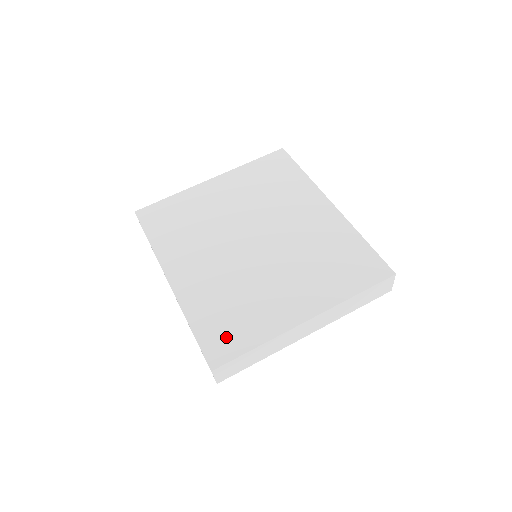
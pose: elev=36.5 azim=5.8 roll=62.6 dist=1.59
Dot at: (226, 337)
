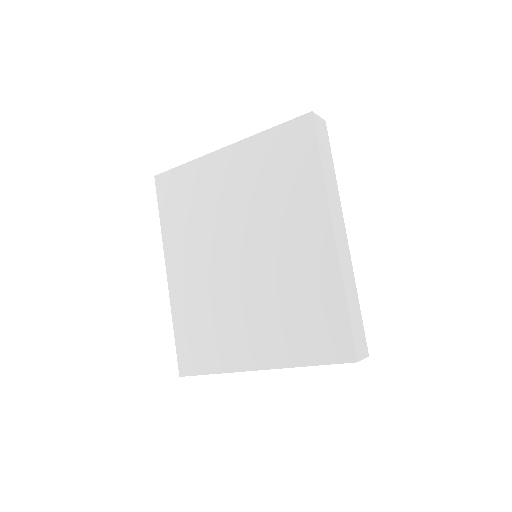
Dot at: (195, 353)
